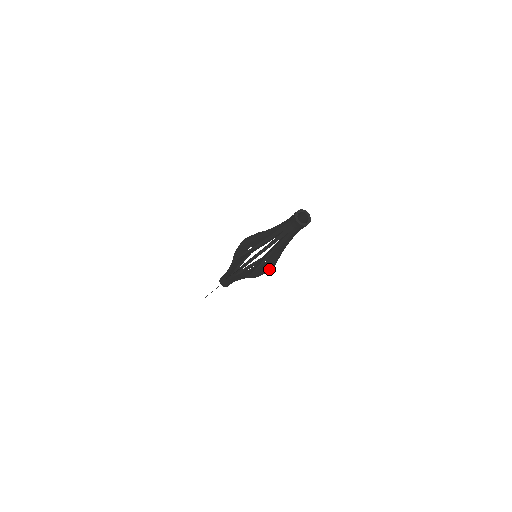
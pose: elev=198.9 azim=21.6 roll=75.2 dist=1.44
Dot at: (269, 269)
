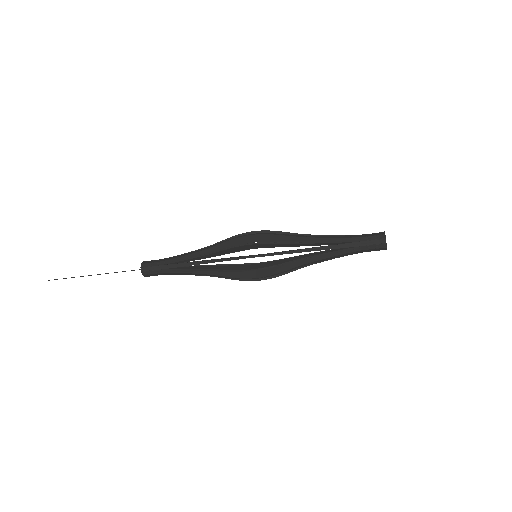
Dot at: (263, 278)
